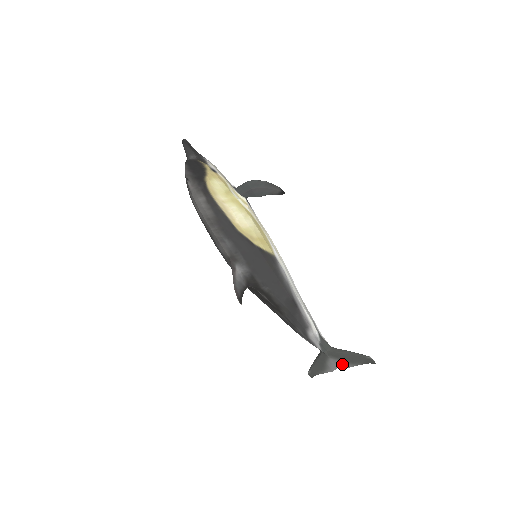
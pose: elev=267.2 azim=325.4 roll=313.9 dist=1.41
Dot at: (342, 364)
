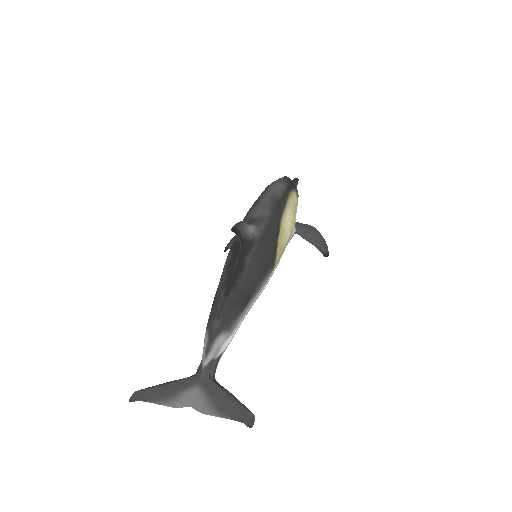
Dot at: (203, 404)
